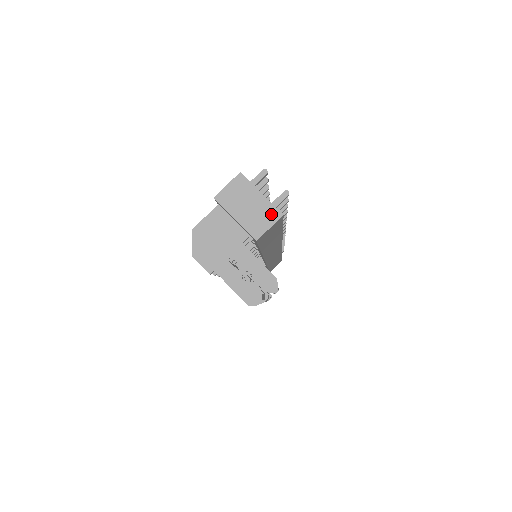
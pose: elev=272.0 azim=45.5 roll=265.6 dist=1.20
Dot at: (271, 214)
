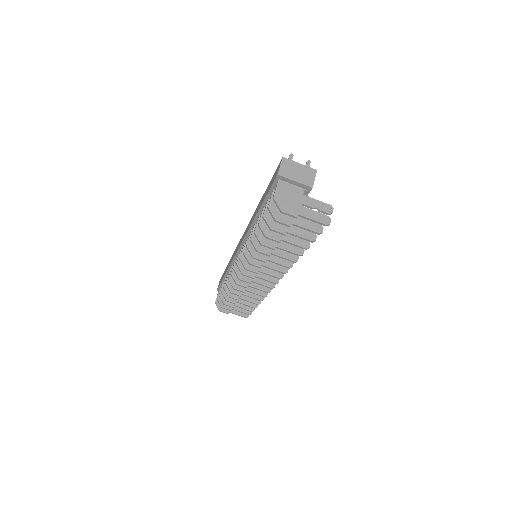
Dot at: (311, 172)
